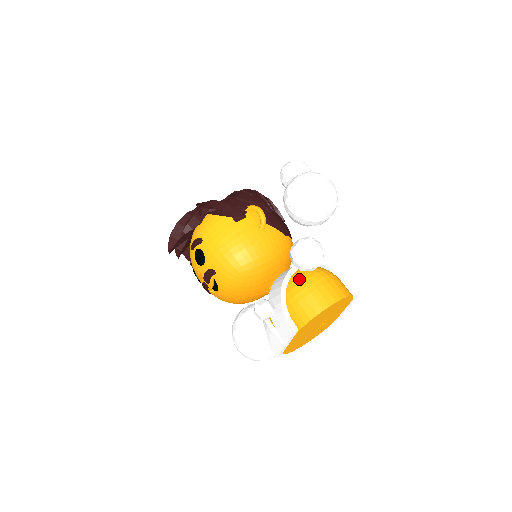
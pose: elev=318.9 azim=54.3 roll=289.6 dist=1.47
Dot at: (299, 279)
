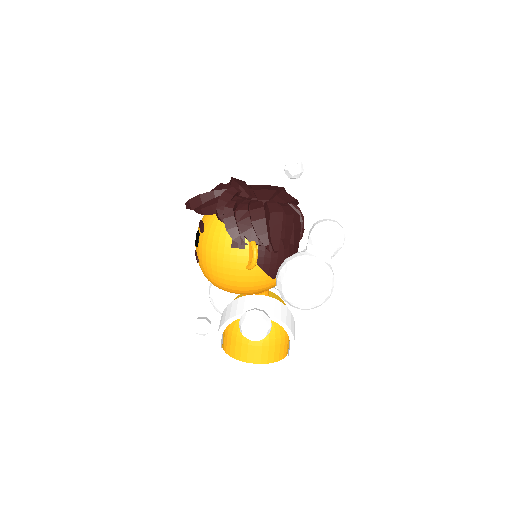
Dot at: occluded
